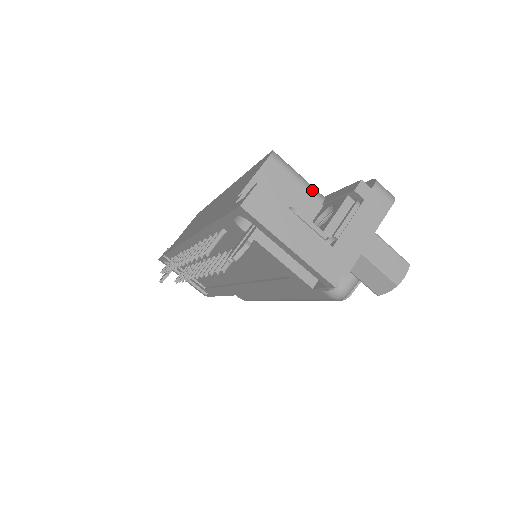
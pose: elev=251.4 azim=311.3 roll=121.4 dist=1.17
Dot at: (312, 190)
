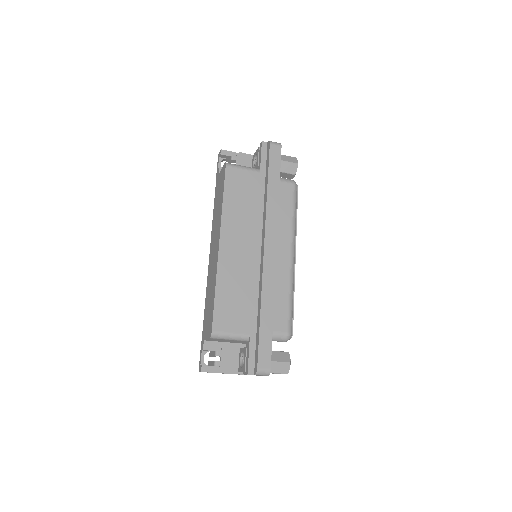
Dot at: (240, 340)
